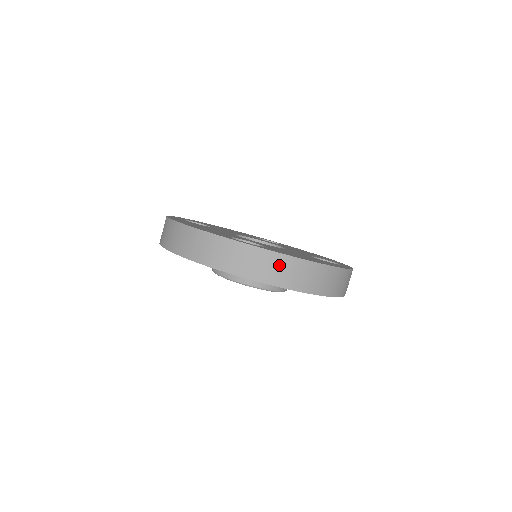
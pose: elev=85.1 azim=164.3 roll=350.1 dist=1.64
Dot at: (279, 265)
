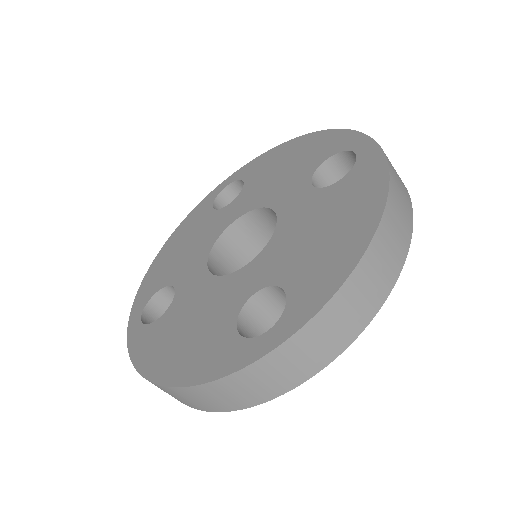
Dot at: (343, 310)
